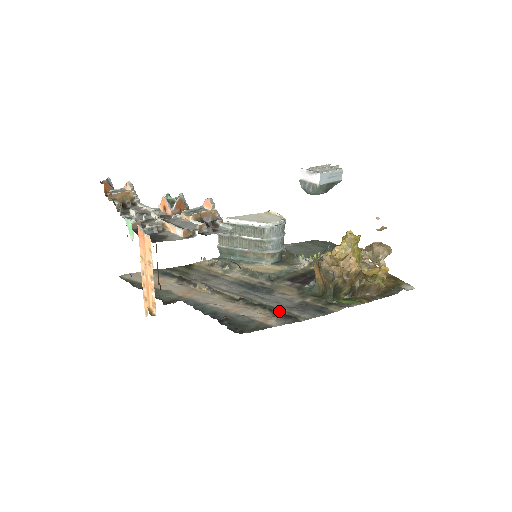
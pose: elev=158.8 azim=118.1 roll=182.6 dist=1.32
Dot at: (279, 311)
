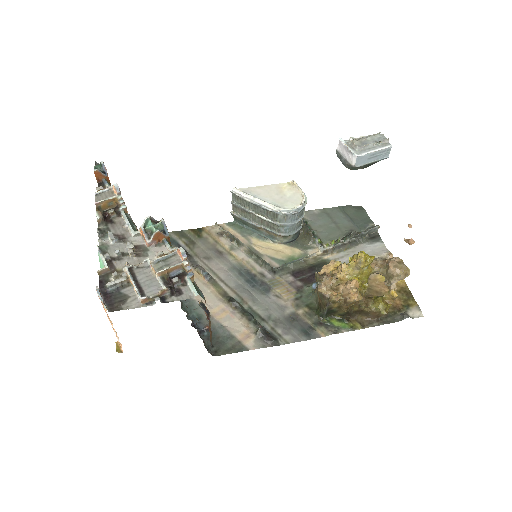
Dot at: (264, 324)
